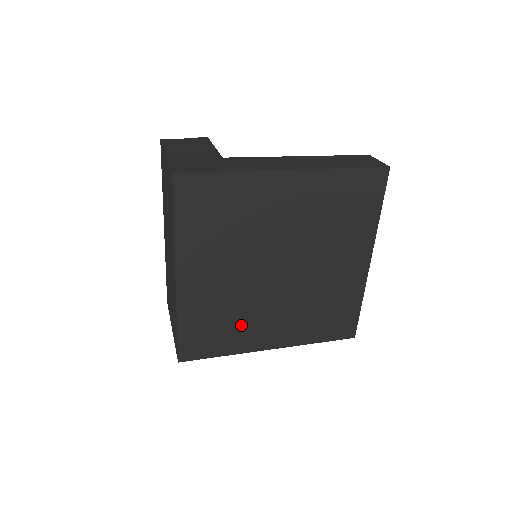
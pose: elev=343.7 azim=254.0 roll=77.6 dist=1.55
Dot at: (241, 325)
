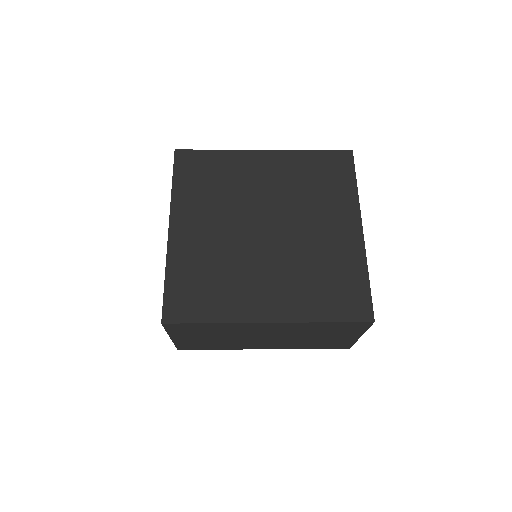
Dot at: (231, 285)
